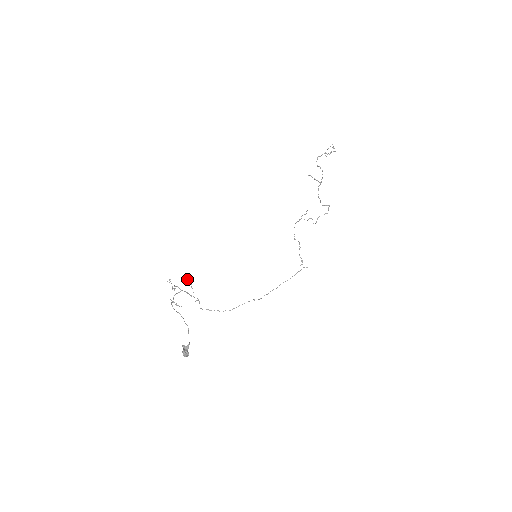
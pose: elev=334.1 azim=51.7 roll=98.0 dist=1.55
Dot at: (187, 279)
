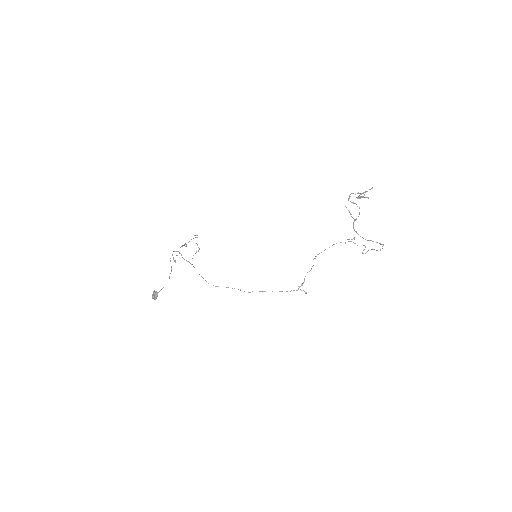
Dot at: occluded
